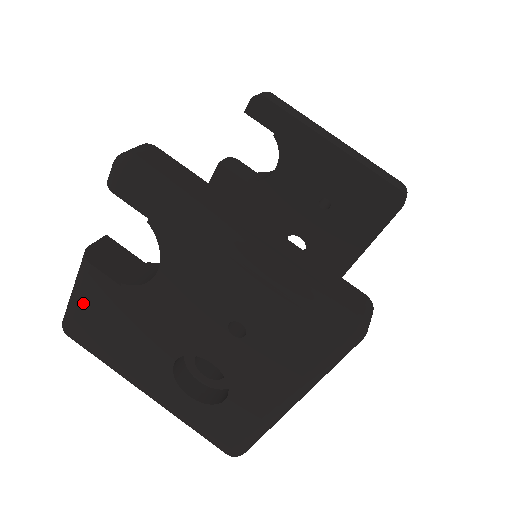
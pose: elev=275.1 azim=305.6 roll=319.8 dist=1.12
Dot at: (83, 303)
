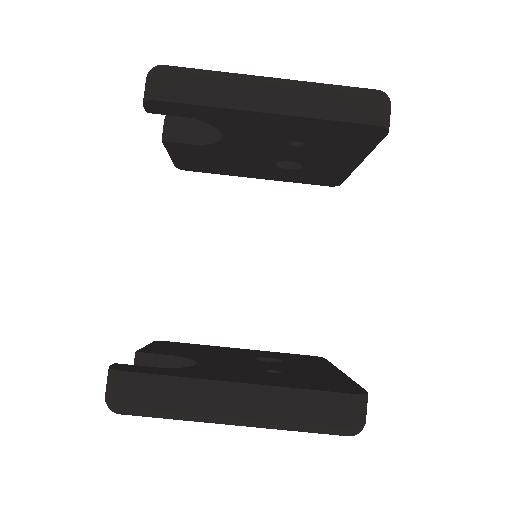
Dot at: occluded
